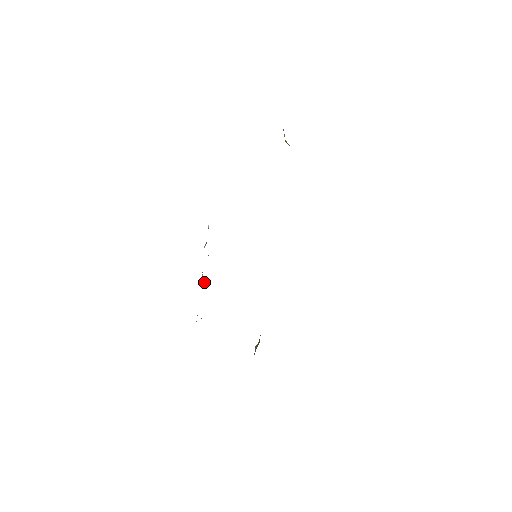
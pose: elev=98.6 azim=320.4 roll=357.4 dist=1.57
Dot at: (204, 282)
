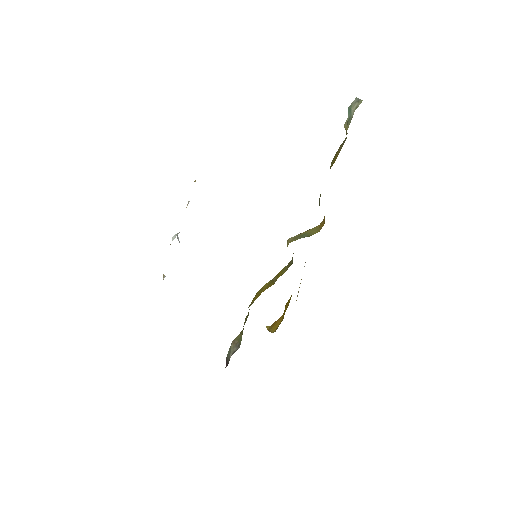
Dot at: occluded
